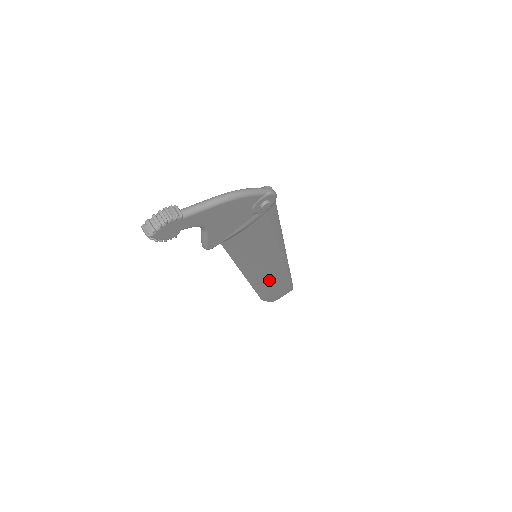
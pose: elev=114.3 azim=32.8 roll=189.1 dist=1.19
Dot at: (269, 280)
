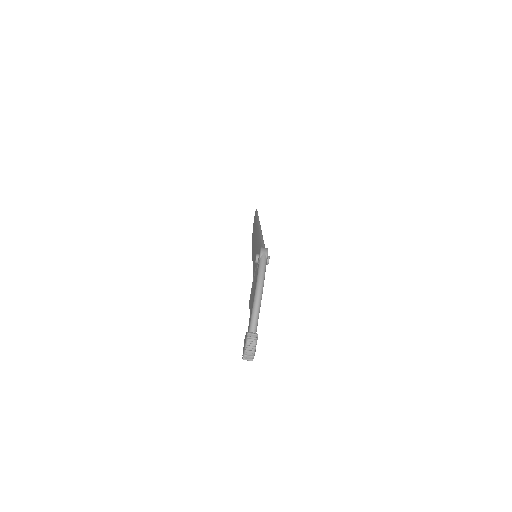
Dot at: occluded
